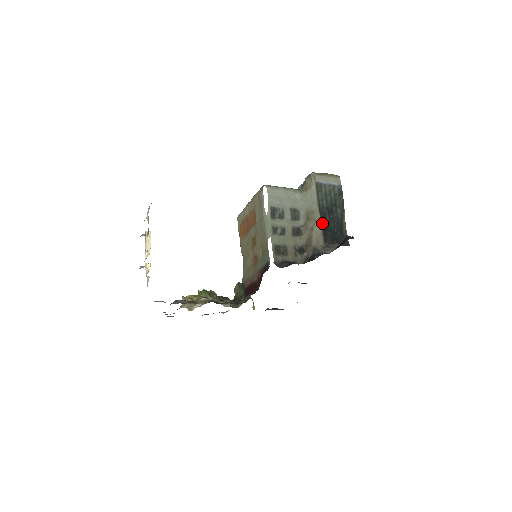
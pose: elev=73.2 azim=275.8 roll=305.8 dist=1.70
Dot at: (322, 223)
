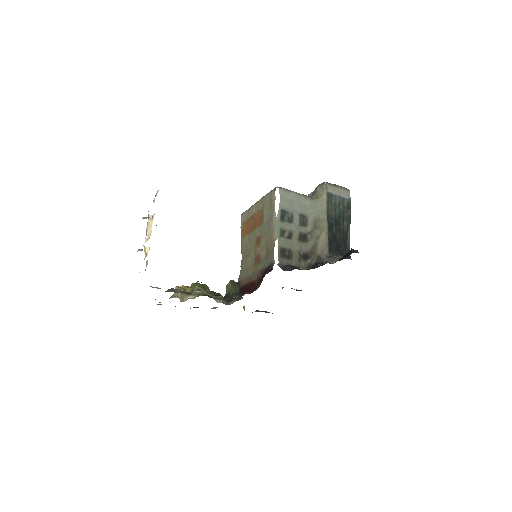
Dot at: (329, 233)
